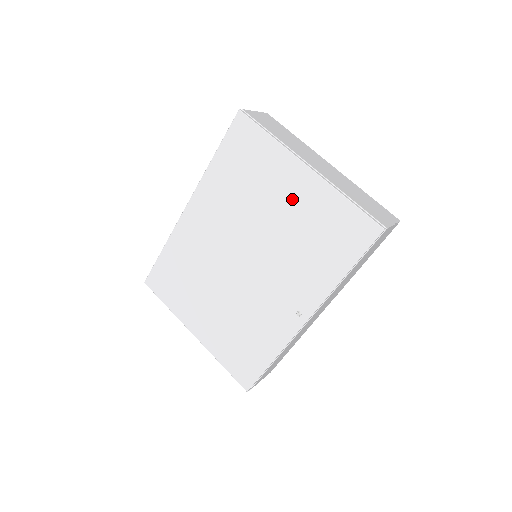
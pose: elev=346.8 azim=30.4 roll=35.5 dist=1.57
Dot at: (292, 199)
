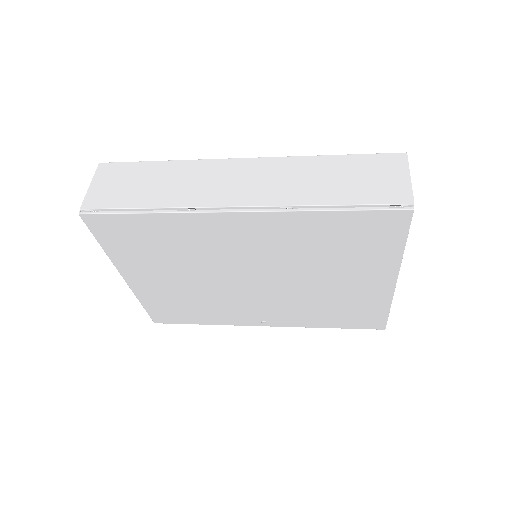
Dot at: (355, 285)
